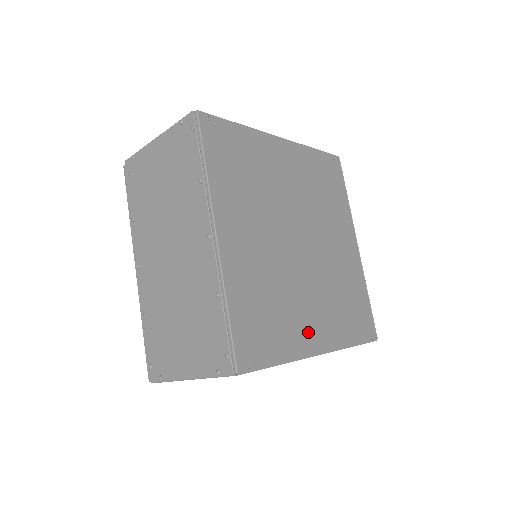
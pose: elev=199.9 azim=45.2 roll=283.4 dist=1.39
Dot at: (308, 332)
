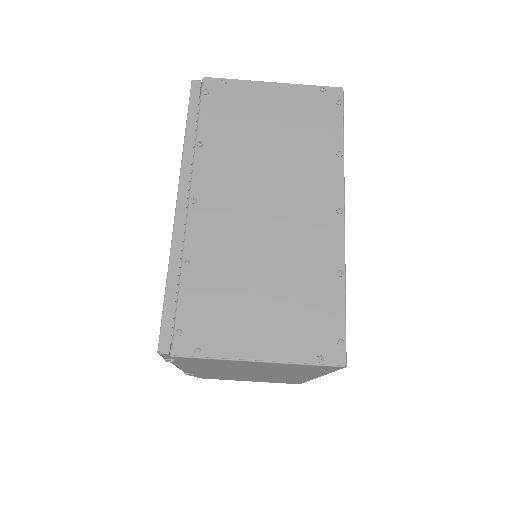
Dot at: occluded
